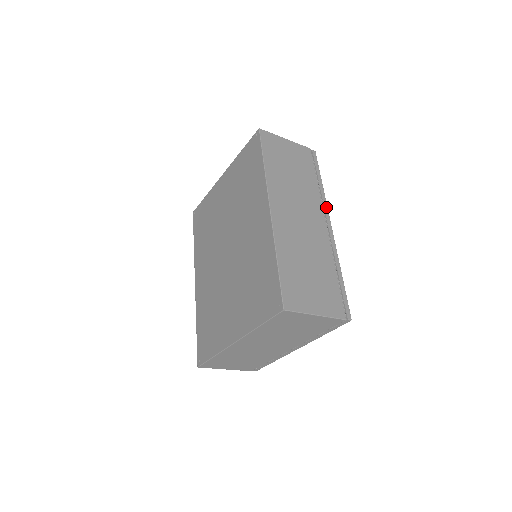
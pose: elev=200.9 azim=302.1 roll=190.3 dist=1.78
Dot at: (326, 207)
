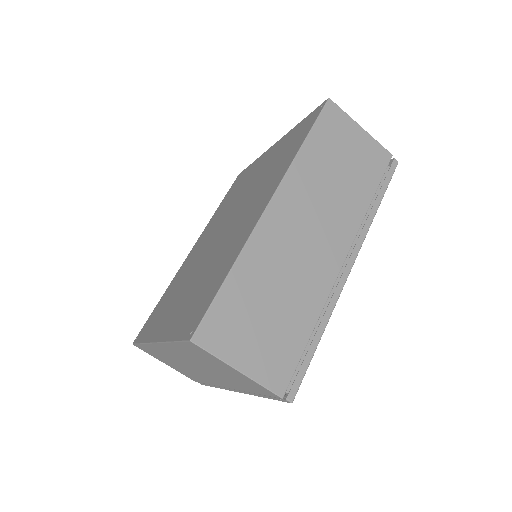
Dot at: (362, 239)
